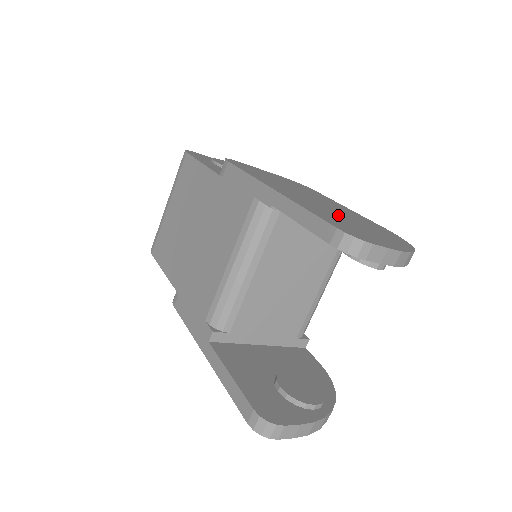
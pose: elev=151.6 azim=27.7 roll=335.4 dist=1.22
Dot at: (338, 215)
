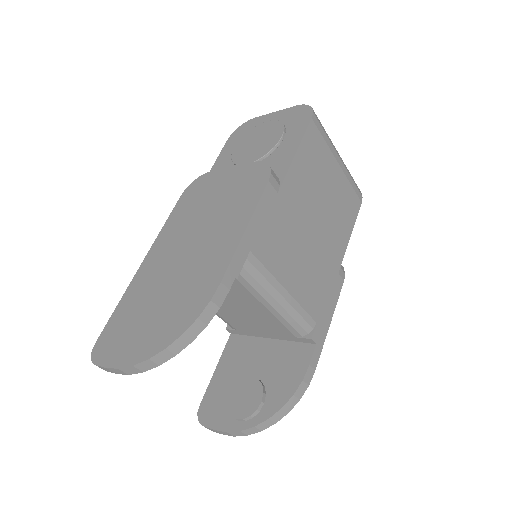
Dot at: (157, 293)
